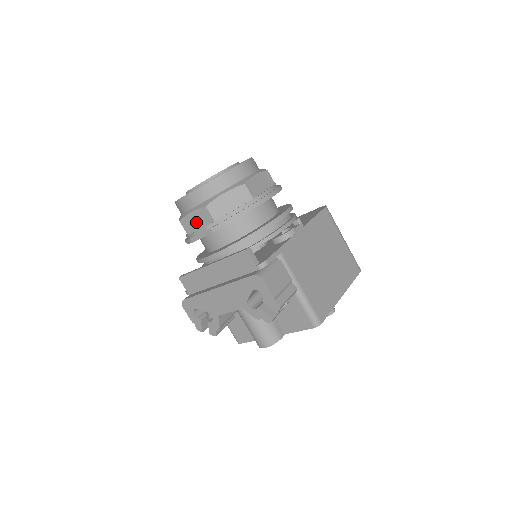
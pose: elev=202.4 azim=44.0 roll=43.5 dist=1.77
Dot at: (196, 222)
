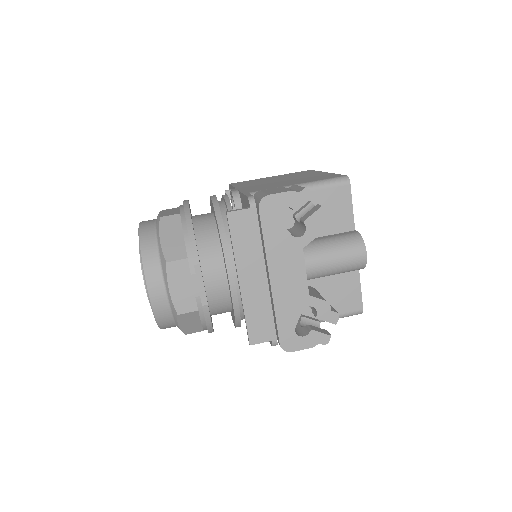
Dot at: (183, 288)
